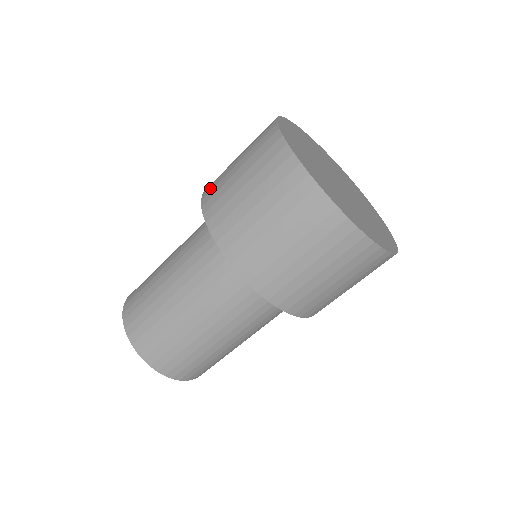
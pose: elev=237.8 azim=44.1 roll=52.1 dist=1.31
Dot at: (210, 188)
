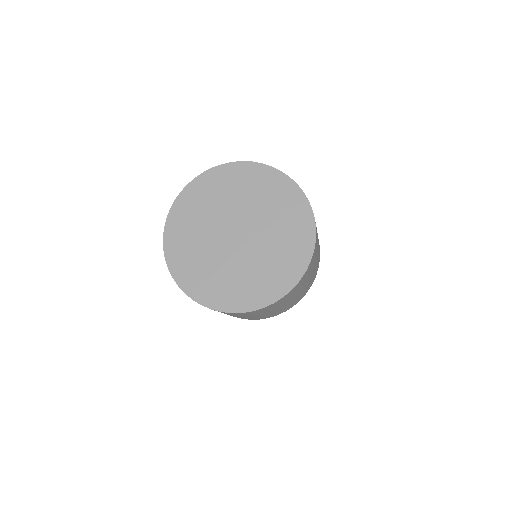
Dot at: occluded
